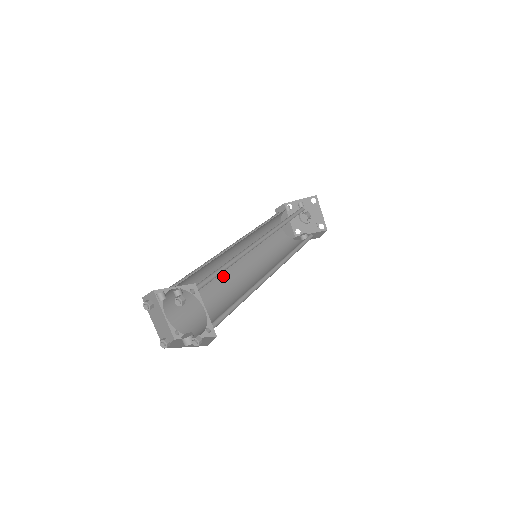
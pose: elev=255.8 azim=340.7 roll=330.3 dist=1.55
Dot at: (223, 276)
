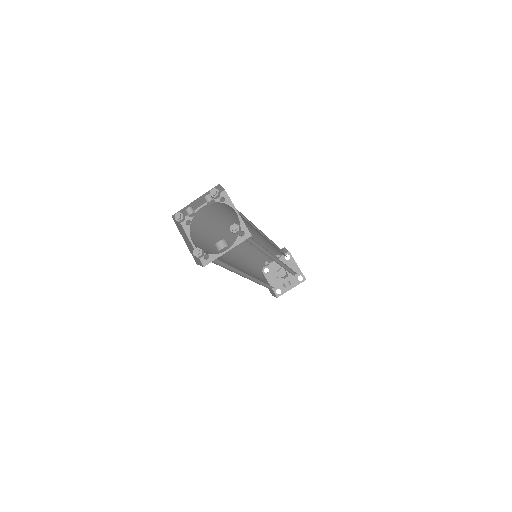
Dot at: (230, 264)
